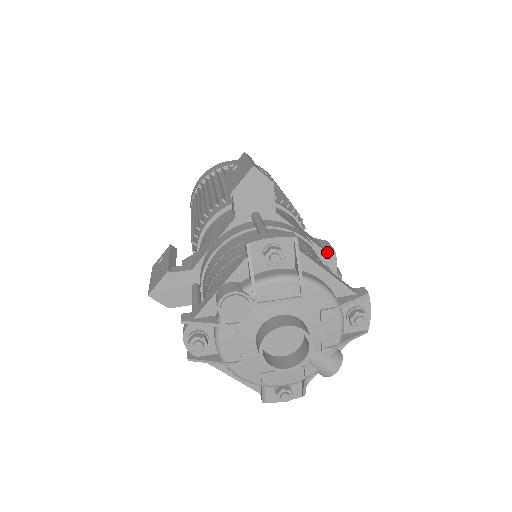
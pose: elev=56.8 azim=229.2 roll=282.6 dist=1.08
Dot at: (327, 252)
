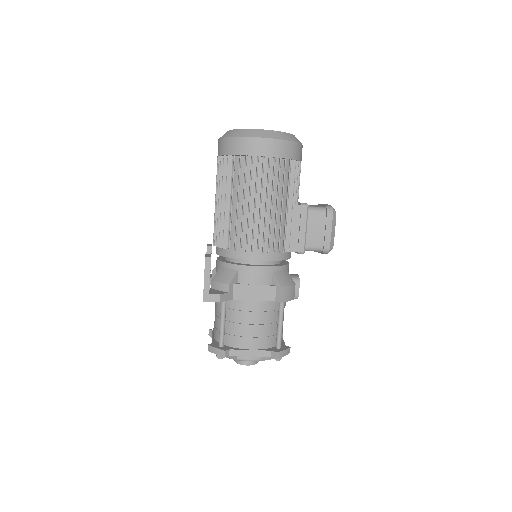
Dot at: (276, 301)
